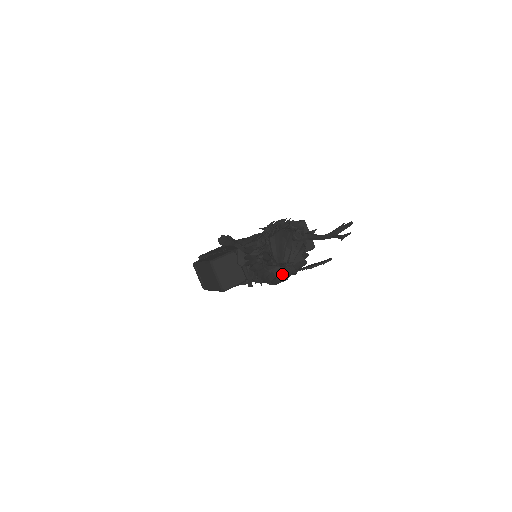
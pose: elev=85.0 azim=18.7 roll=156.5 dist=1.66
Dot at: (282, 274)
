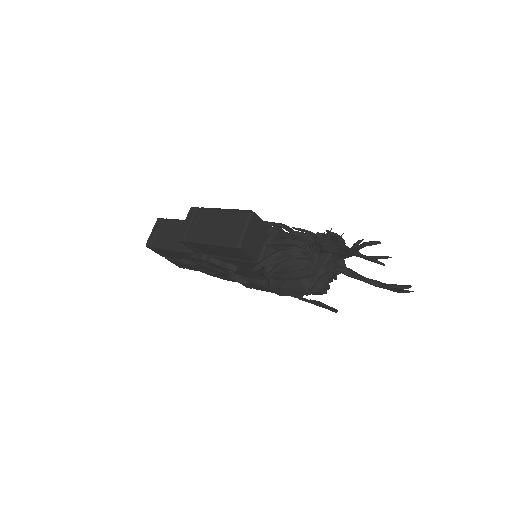
Dot at: (312, 280)
